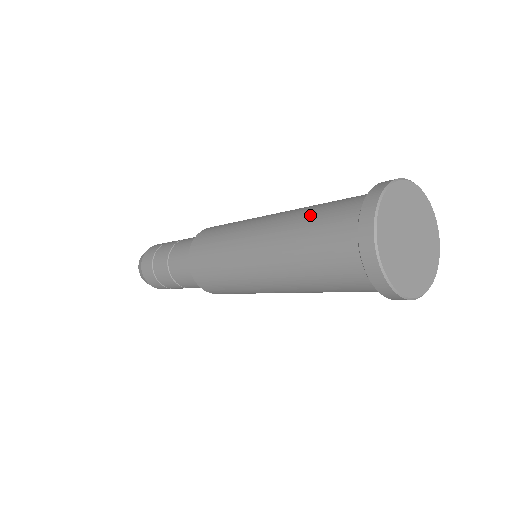
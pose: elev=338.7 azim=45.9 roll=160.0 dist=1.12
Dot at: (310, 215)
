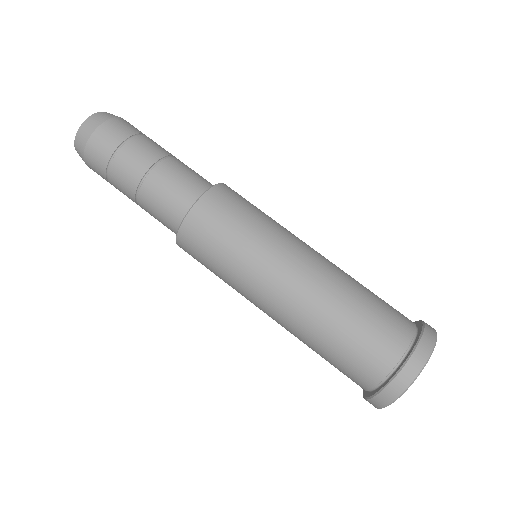
Dot at: (334, 339)
